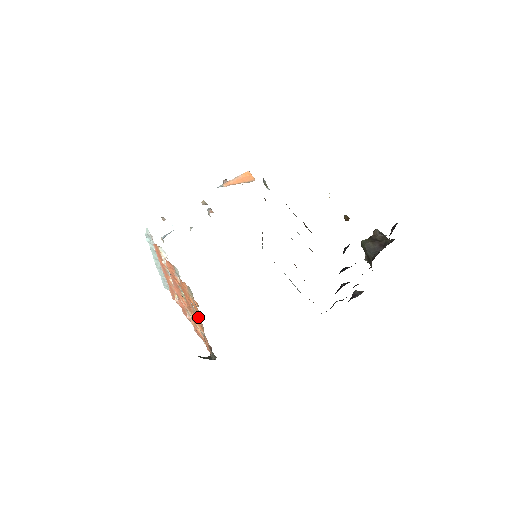
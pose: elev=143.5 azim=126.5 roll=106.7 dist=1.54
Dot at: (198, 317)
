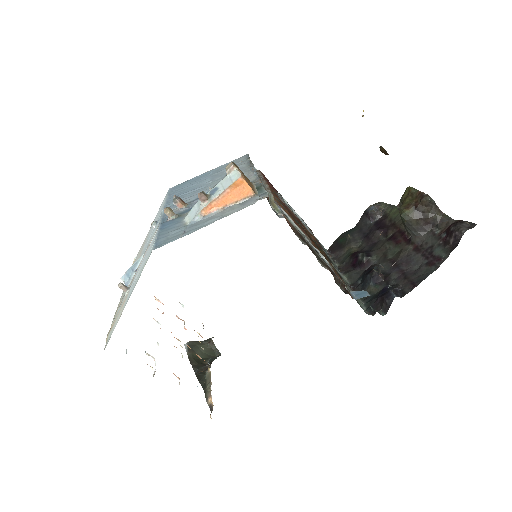
Dot at: occluded
